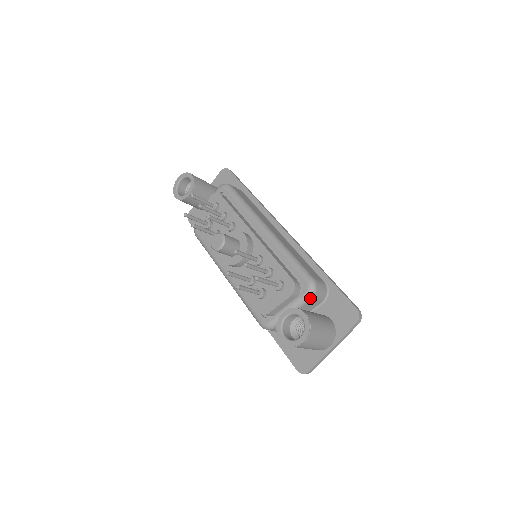
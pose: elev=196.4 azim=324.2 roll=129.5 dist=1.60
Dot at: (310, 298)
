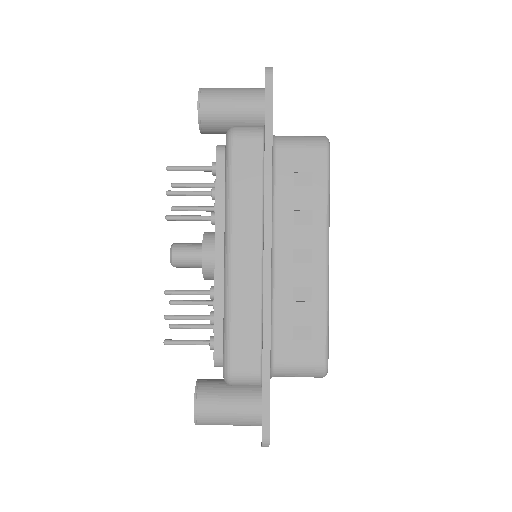
Dot at: occluded
